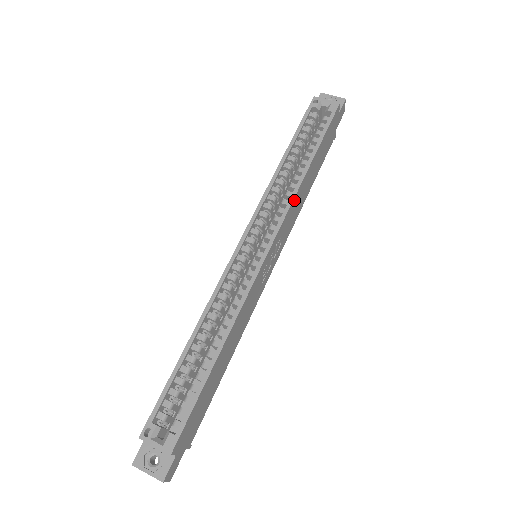
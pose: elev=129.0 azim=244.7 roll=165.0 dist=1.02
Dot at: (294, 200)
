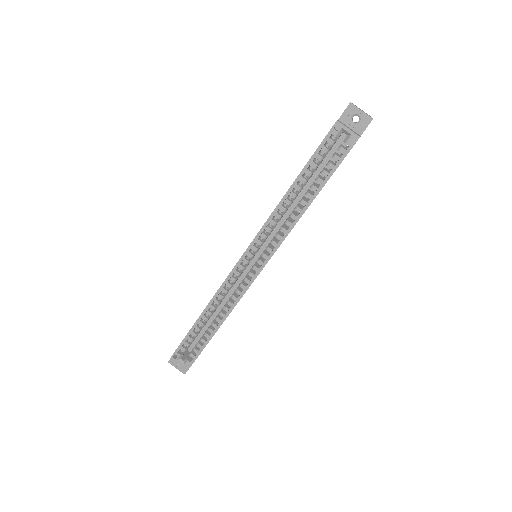
Dot at: occluded
